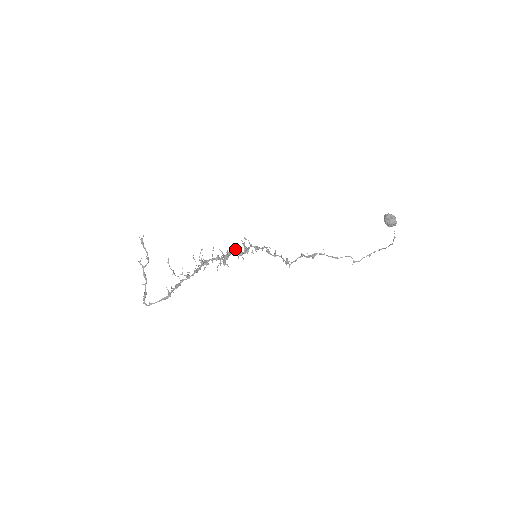
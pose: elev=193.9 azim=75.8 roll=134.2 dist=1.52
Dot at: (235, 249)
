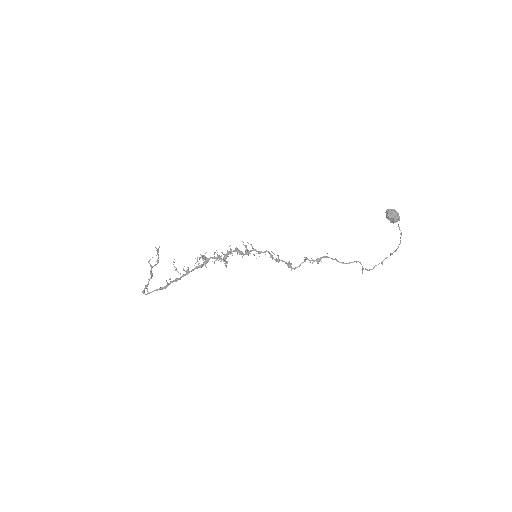
Dot at: (235, 248)
